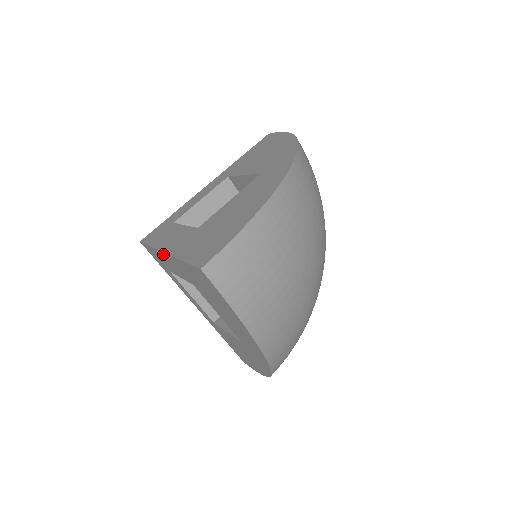
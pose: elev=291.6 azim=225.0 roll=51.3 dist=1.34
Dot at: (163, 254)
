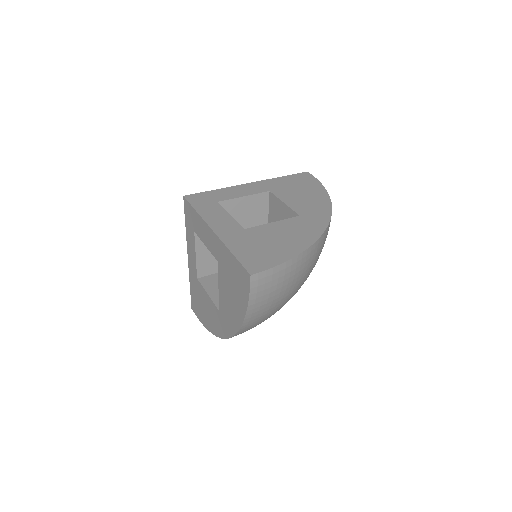
Dot at: (209, 229)
